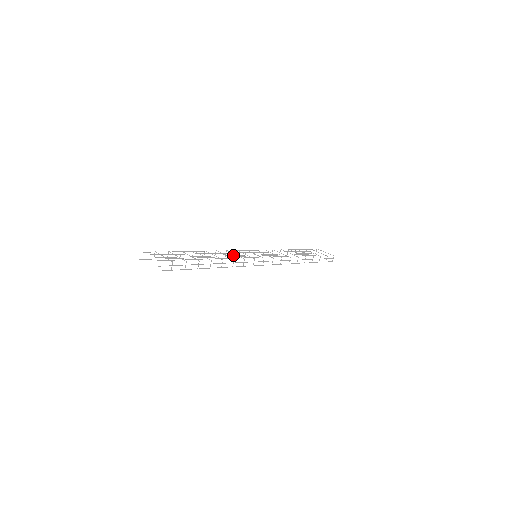
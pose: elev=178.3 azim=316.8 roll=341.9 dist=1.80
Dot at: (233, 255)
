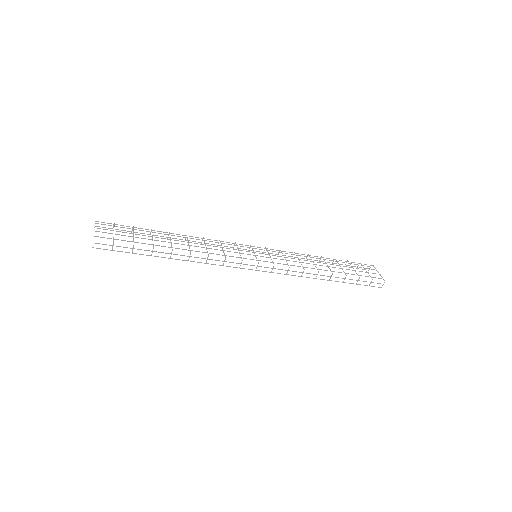
Dot at: (216, 249)
